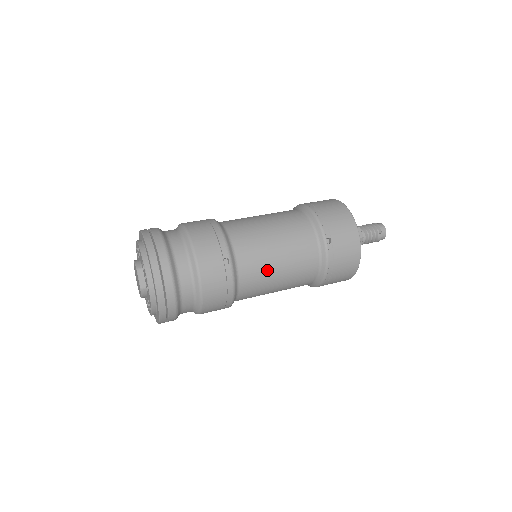
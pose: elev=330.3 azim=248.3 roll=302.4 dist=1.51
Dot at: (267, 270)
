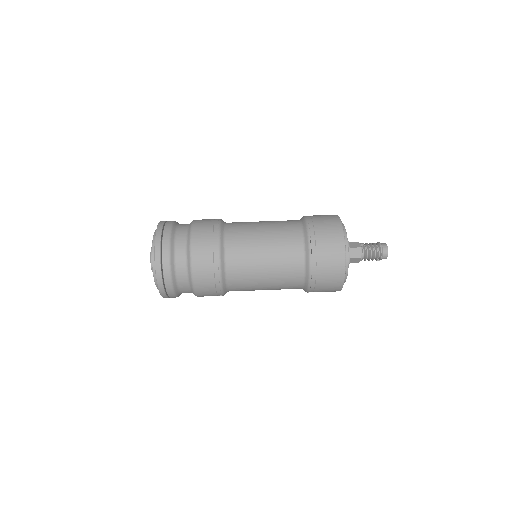
Dot at: occluded
